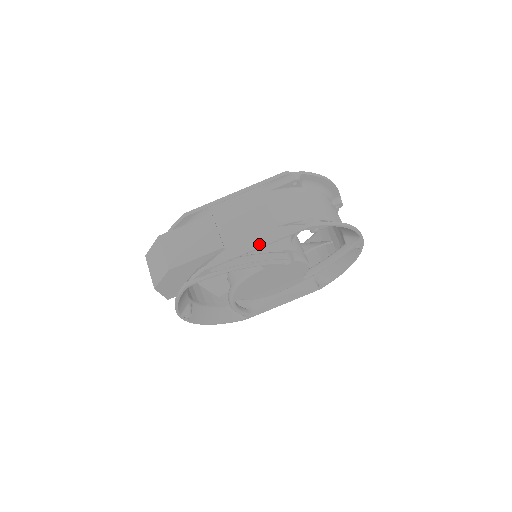
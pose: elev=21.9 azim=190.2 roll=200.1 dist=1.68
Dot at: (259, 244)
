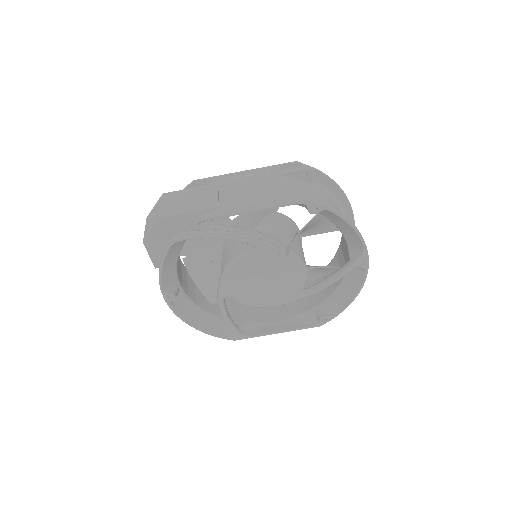
Dot at: (253, 208)
